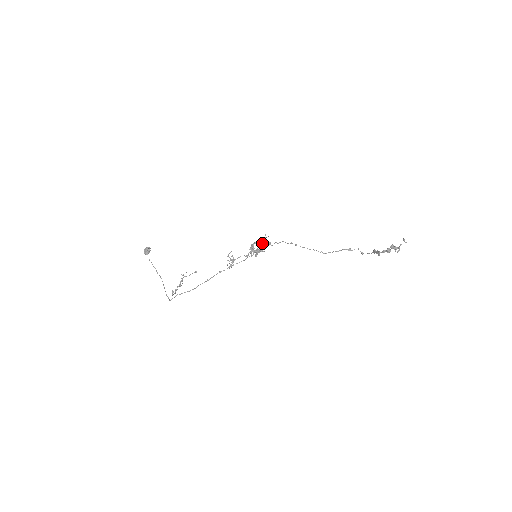
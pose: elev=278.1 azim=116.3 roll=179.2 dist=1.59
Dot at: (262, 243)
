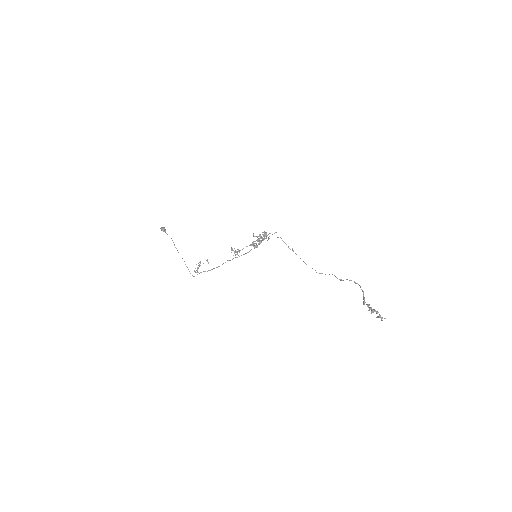
Dot at: occluded
